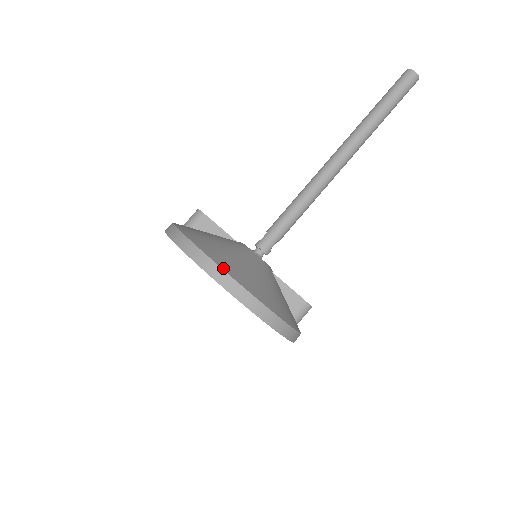
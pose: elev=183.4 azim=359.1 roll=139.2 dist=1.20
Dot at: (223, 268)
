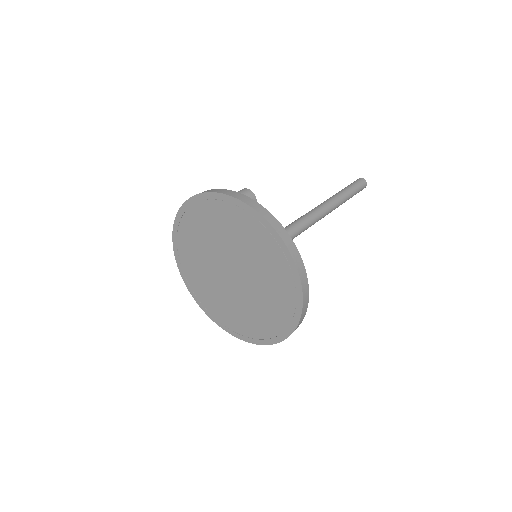
Dot at: (307, 279)
